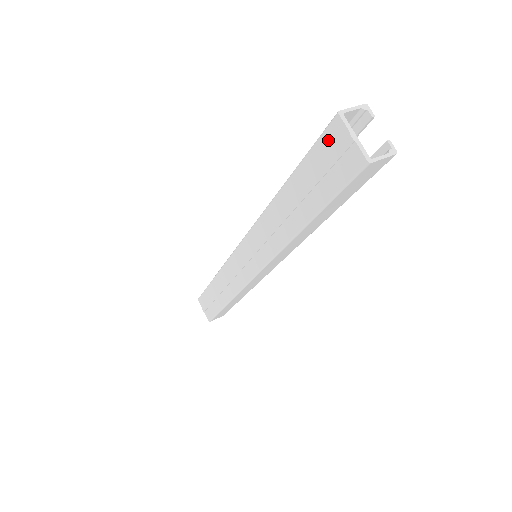
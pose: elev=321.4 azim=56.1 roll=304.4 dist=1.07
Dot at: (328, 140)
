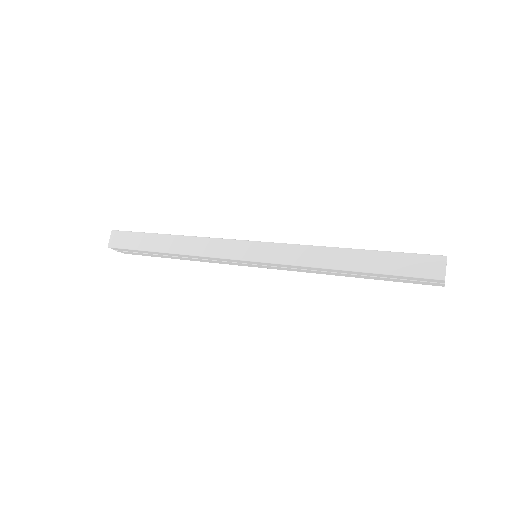
Dot at: (424, 280)
